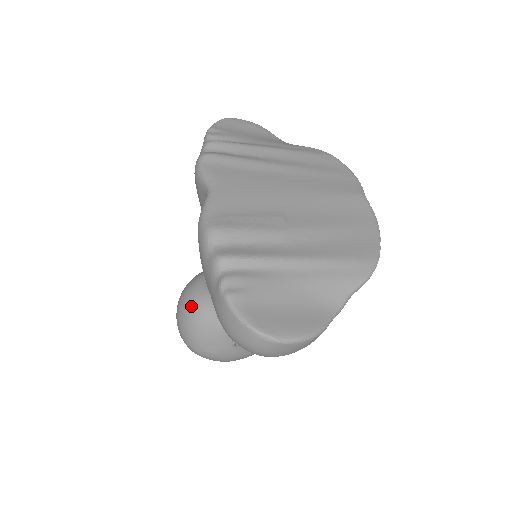
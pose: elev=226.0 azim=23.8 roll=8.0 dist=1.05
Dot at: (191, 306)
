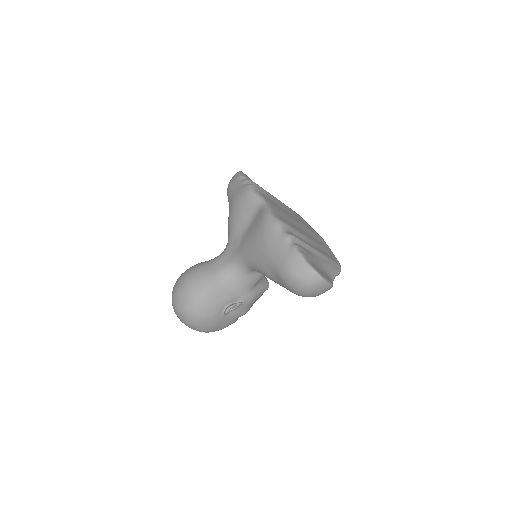
Dot at: (204, 279)
